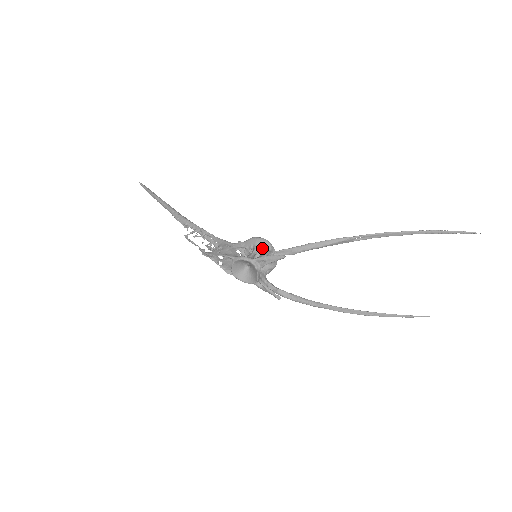
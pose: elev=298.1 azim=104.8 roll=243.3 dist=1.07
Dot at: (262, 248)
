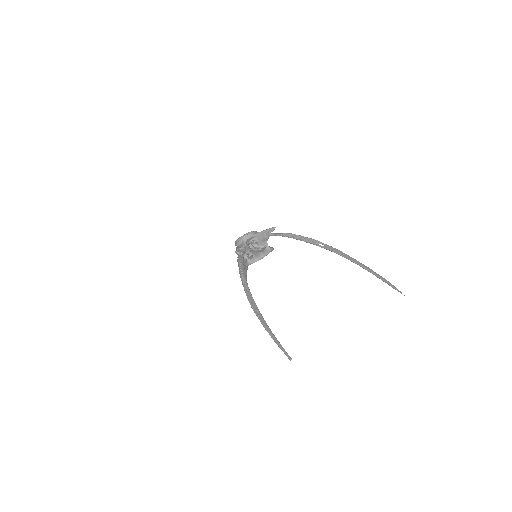
Dot at: occluded
